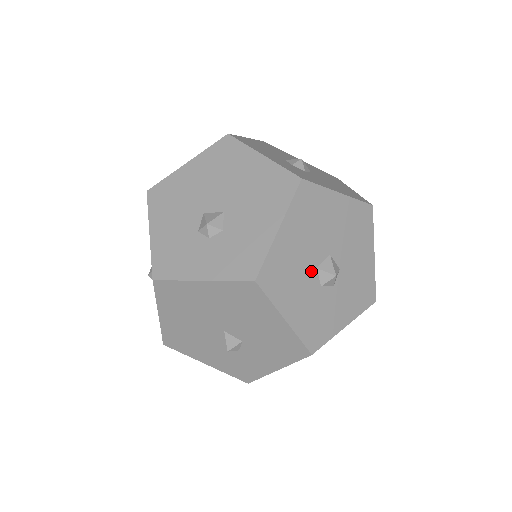
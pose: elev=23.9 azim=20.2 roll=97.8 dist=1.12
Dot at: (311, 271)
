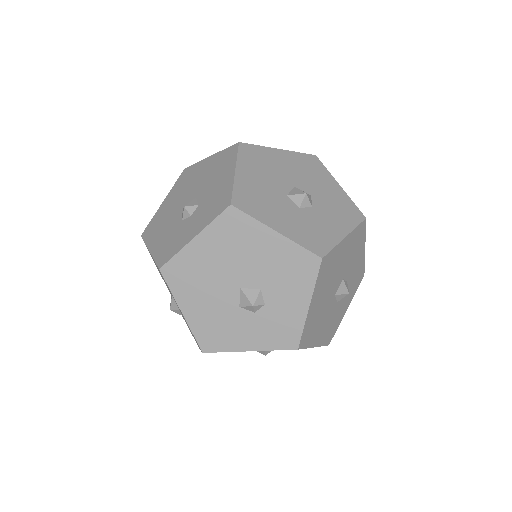
Dot at: (283, 198)
